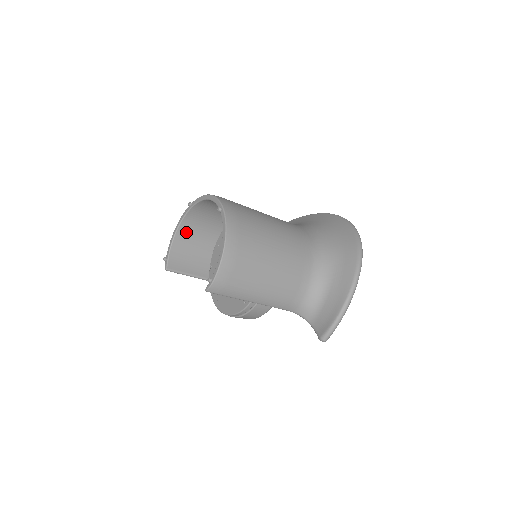
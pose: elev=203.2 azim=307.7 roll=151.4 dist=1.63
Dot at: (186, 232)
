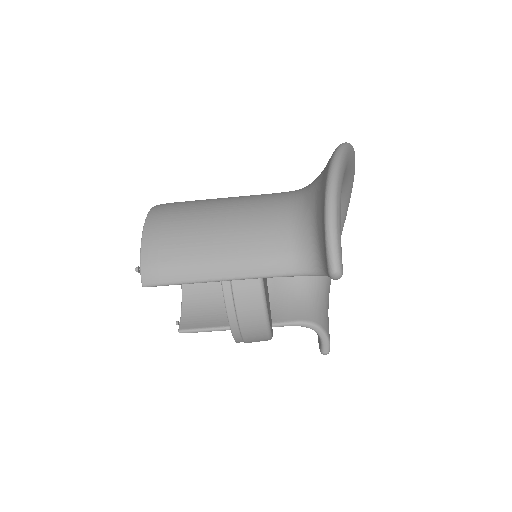
Dot at: (193, 285)
